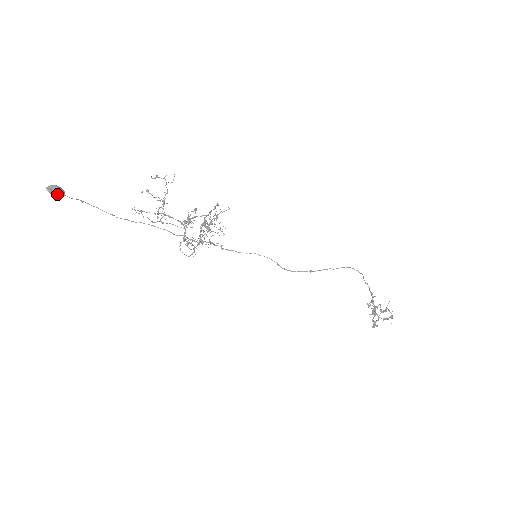
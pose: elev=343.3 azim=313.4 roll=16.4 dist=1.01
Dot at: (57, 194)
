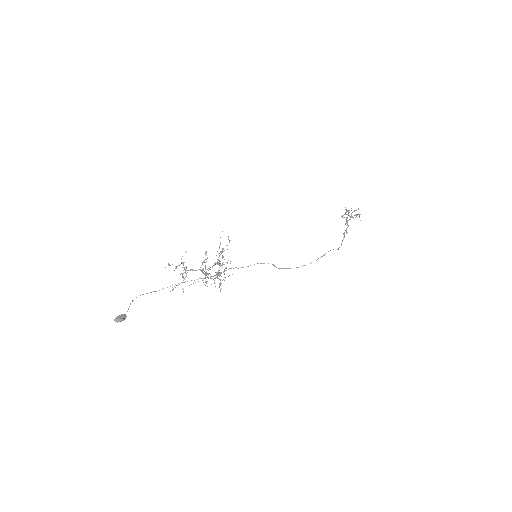
Dot at: occluded
